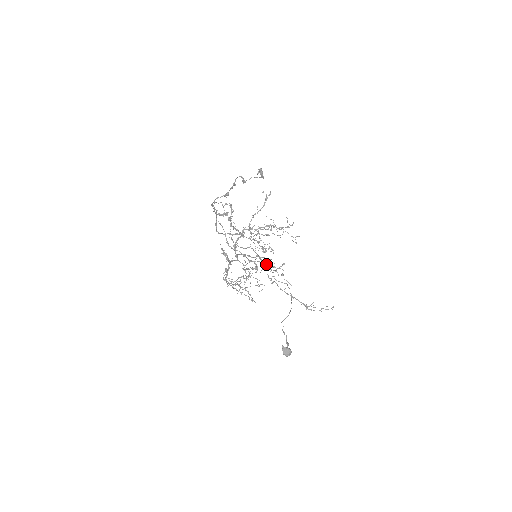
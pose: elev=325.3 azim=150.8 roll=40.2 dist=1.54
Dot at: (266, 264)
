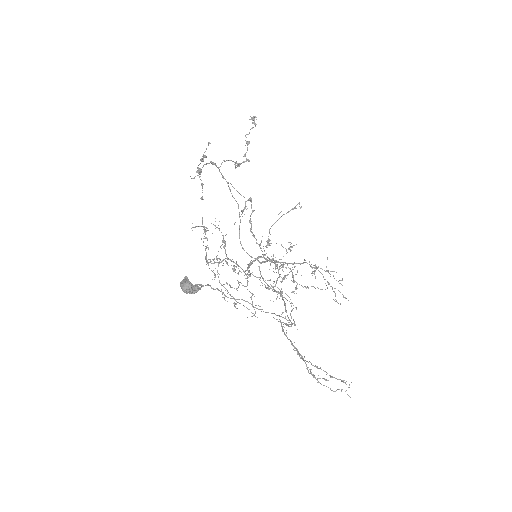
Dot at: (273, 286)
